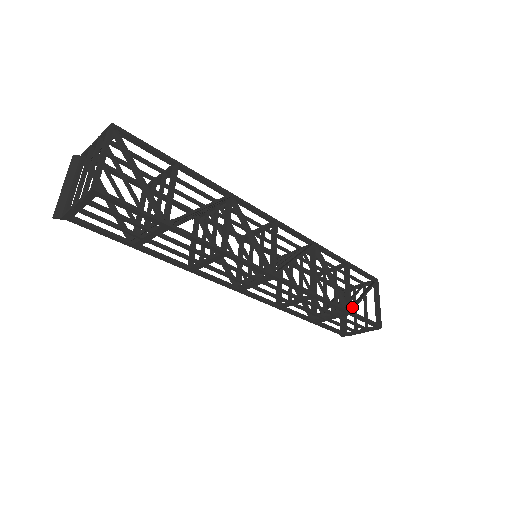
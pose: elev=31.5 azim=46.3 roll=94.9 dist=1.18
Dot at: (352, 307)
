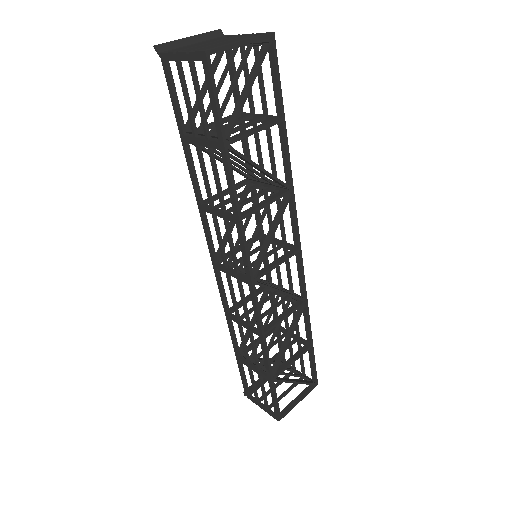
Dot at: (277, 378)
